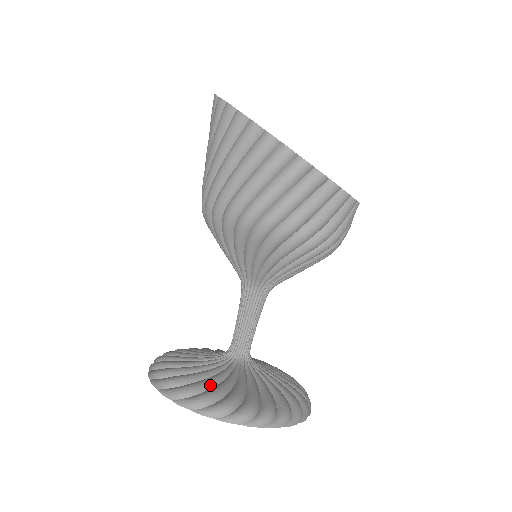
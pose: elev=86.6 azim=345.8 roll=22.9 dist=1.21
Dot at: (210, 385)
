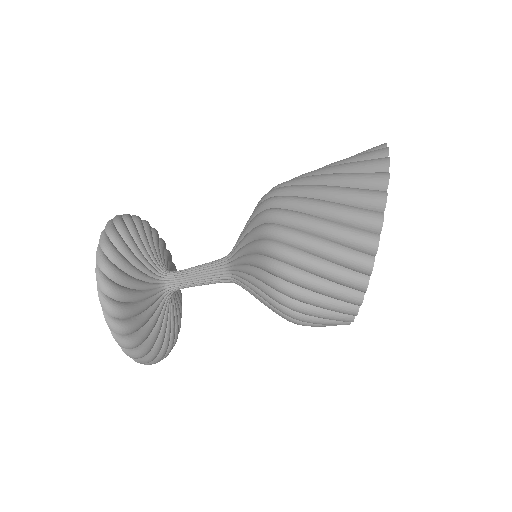
Dot at: (136, 314)
